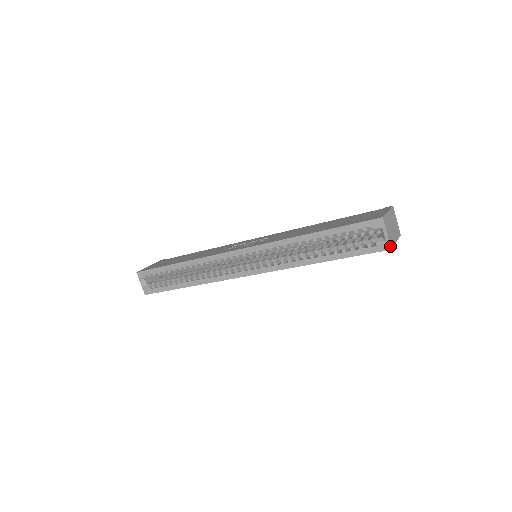
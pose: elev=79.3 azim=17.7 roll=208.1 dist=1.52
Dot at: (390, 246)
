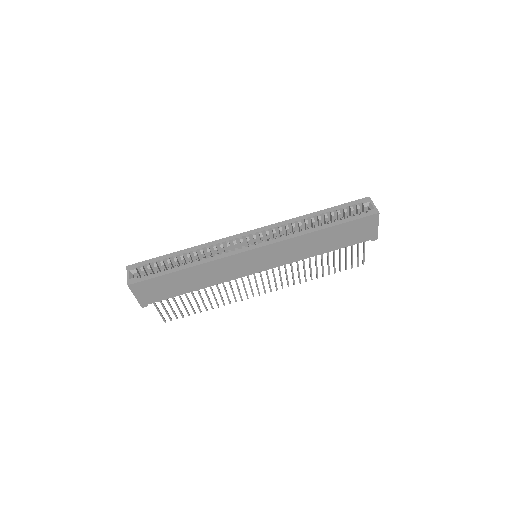
Dot at: (378, 211)
